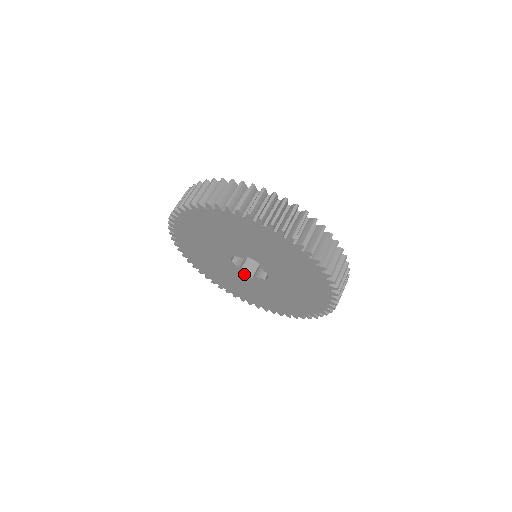
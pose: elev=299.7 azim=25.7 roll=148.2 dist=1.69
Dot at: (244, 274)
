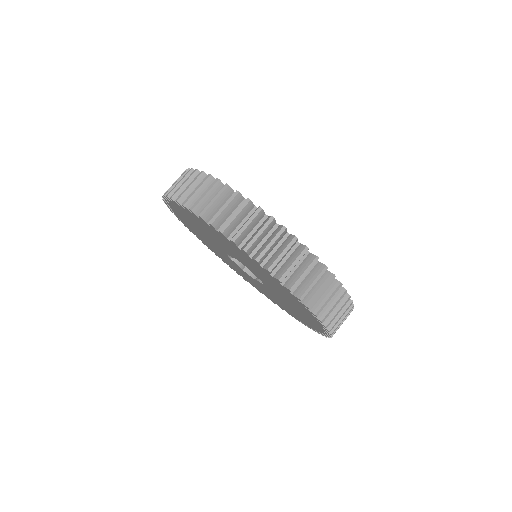
Dot at: (247, 274)
